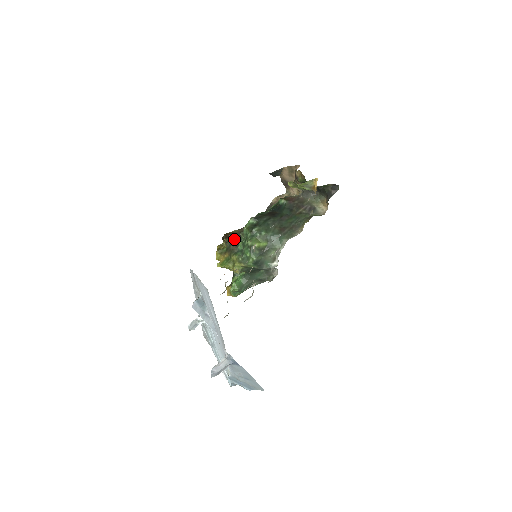
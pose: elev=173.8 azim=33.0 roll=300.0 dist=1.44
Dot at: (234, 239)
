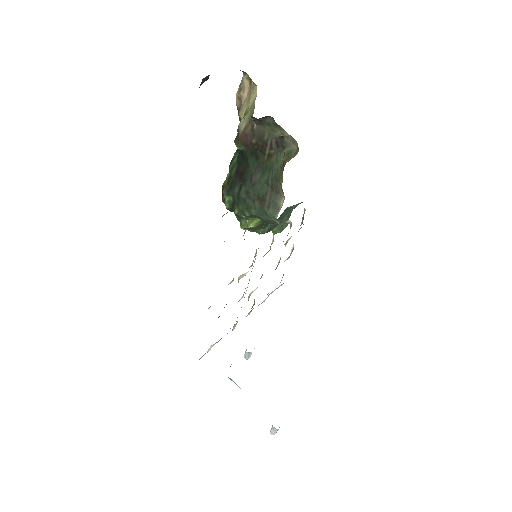
Dot at: occluded
